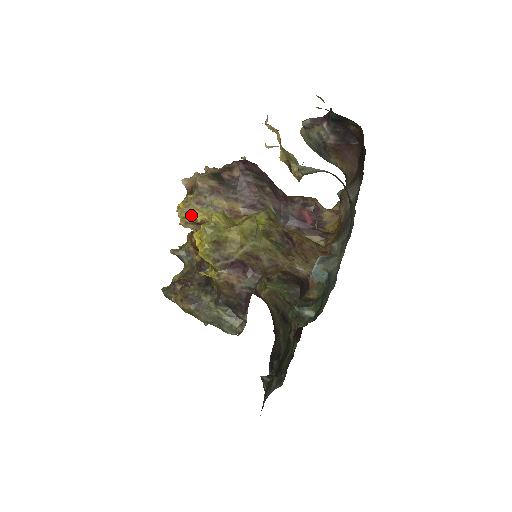
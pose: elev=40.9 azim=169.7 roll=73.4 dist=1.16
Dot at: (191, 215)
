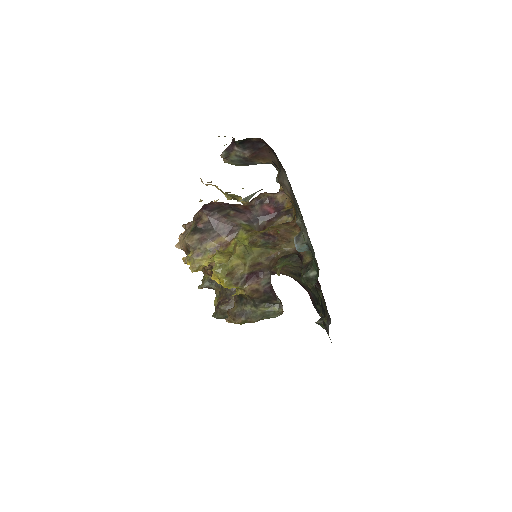
Dot at: (199, 266)
